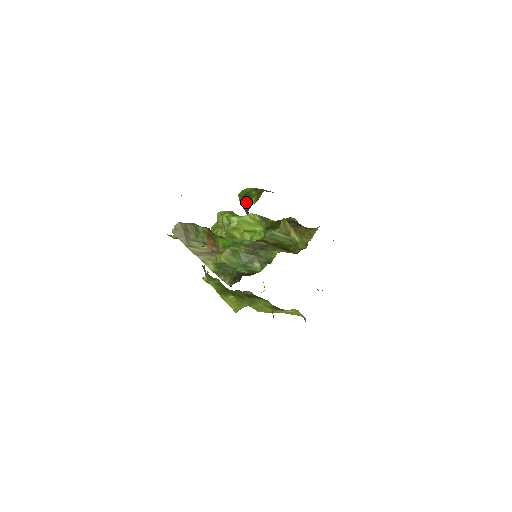
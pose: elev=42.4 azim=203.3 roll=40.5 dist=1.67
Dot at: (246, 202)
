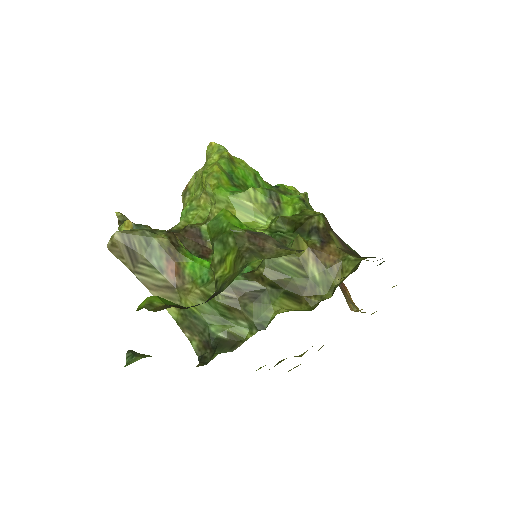
Dot at: (216, 258)
